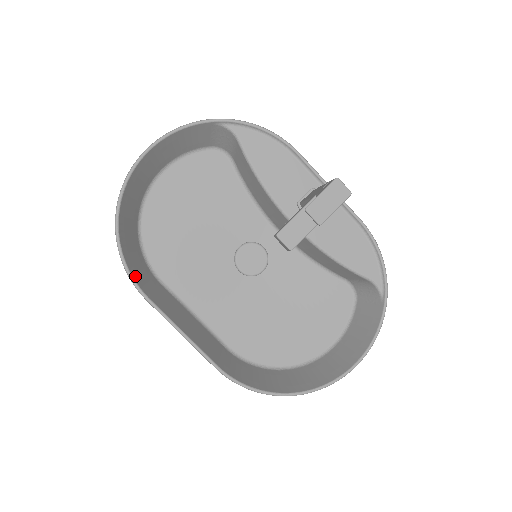
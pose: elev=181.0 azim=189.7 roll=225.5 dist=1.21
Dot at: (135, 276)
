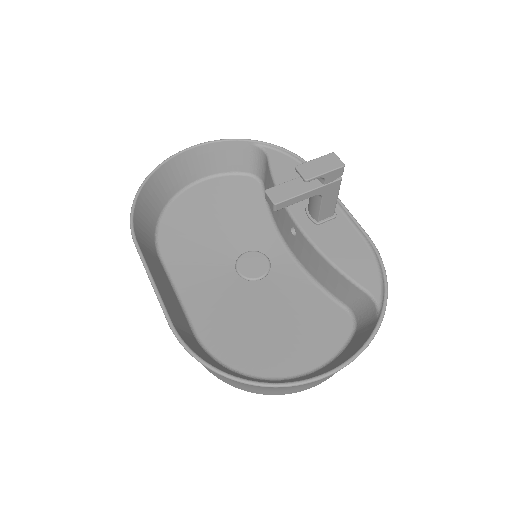
Dot at: (136, 226)
